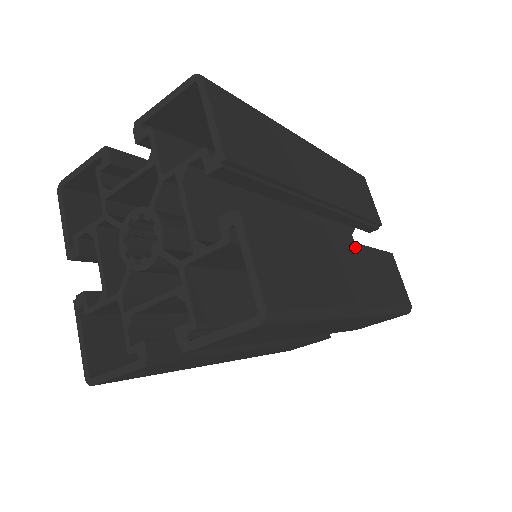
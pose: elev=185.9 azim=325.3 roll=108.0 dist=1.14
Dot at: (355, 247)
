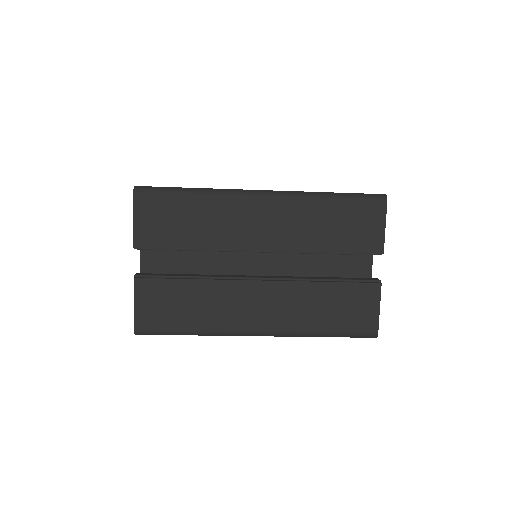
Dot at: (286, 285)
